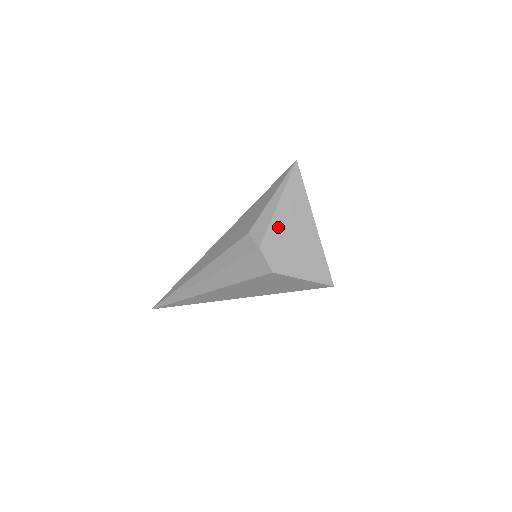
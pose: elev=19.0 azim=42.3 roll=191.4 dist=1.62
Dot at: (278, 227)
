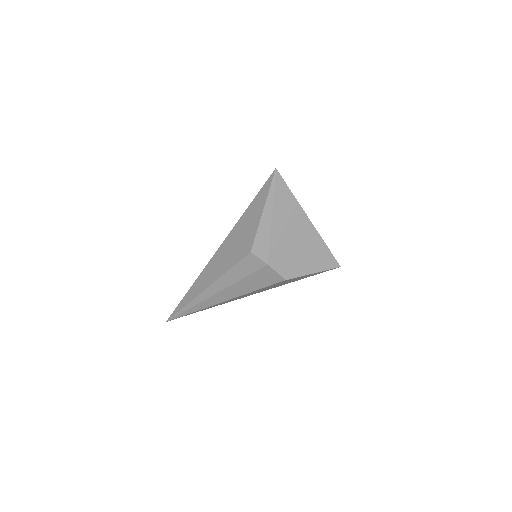
Dot at: (278, 239)
